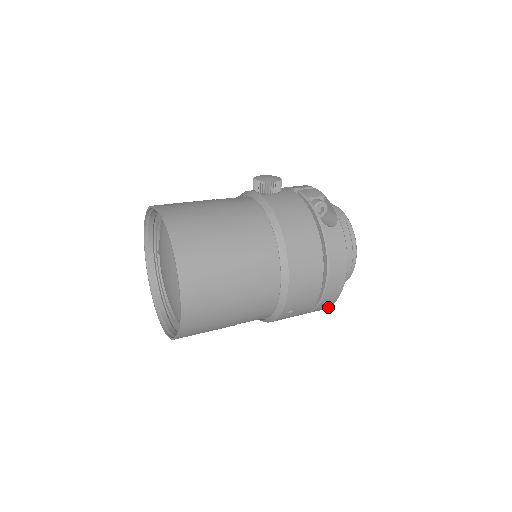
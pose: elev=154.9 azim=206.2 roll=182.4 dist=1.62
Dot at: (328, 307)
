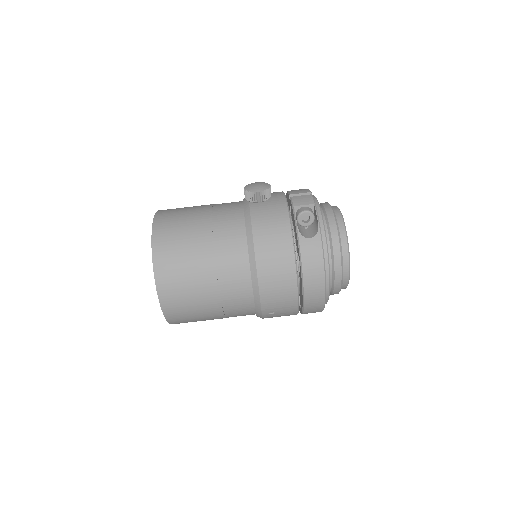
Dot at: (321, 311)
